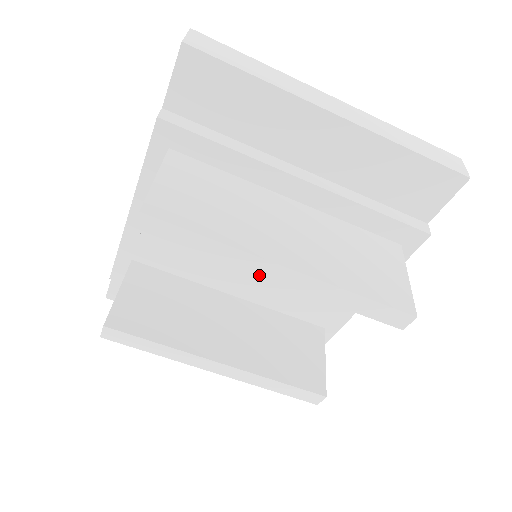
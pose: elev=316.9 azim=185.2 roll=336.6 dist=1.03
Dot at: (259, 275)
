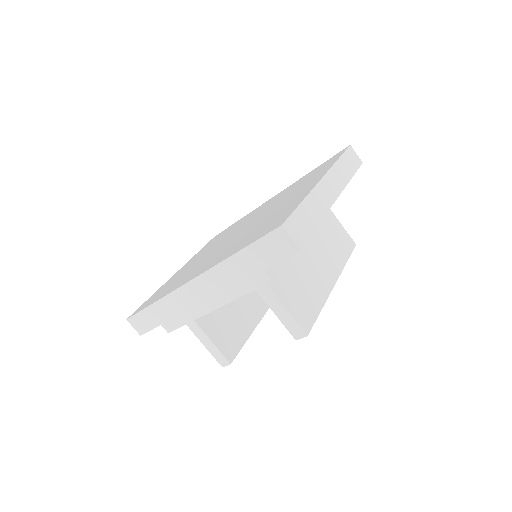
Dot at: occluded
